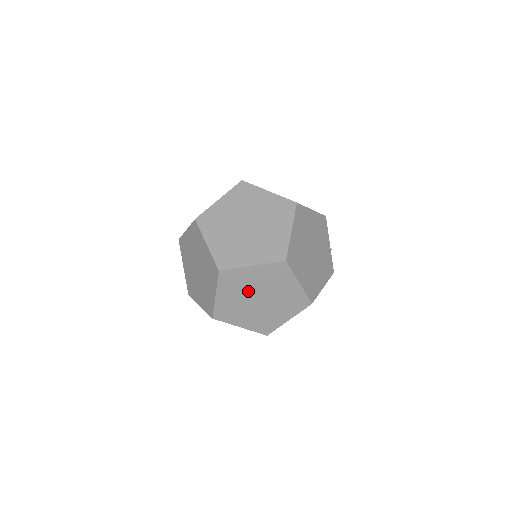
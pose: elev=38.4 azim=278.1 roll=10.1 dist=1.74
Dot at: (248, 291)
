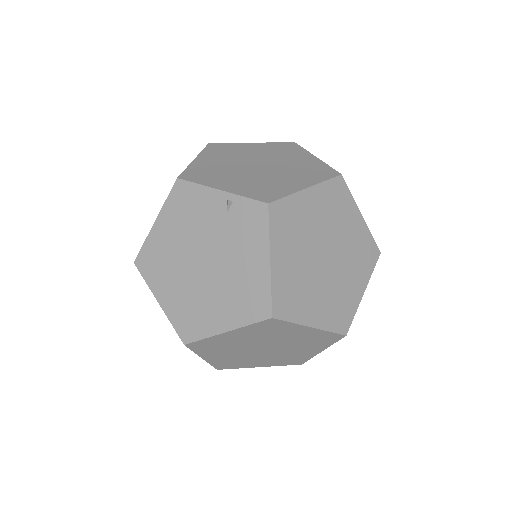
Dot at: occluded
